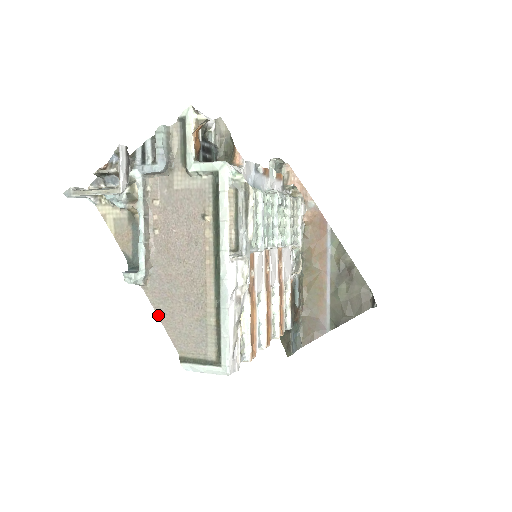
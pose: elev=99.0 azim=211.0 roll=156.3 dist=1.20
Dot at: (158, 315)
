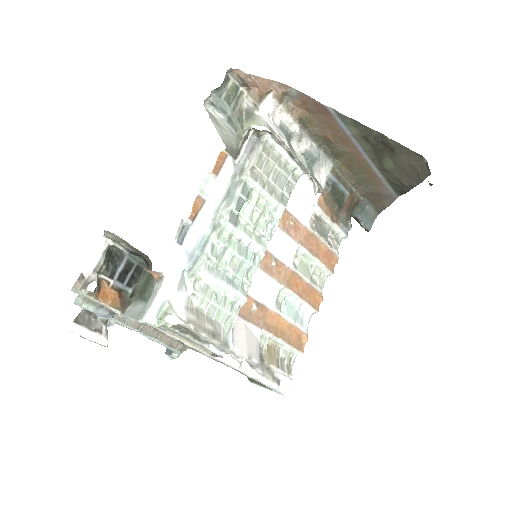
Dot at: occluded
